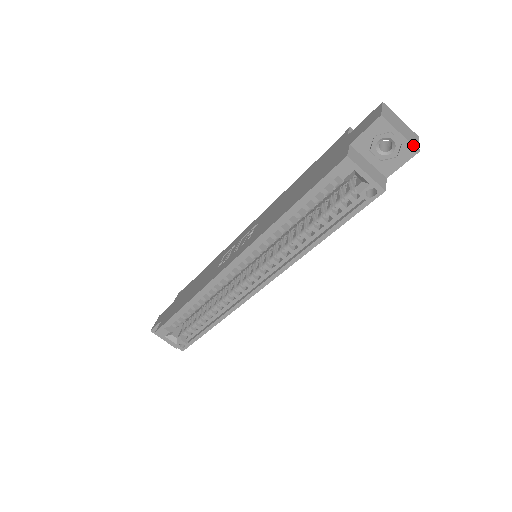
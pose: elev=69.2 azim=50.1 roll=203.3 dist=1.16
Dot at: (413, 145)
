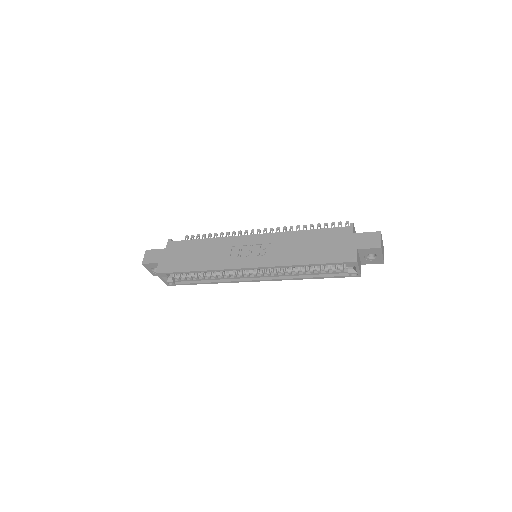
Dot at: occluded
